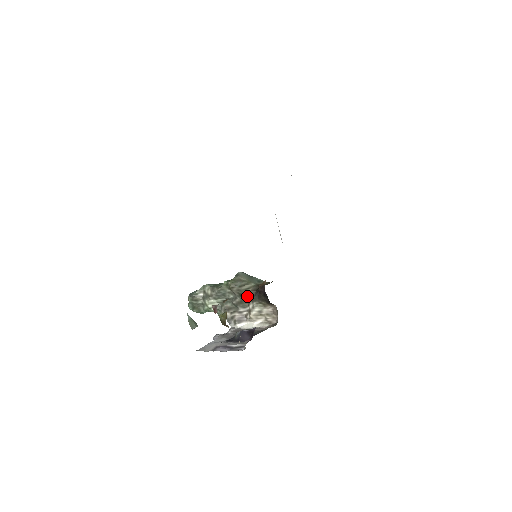
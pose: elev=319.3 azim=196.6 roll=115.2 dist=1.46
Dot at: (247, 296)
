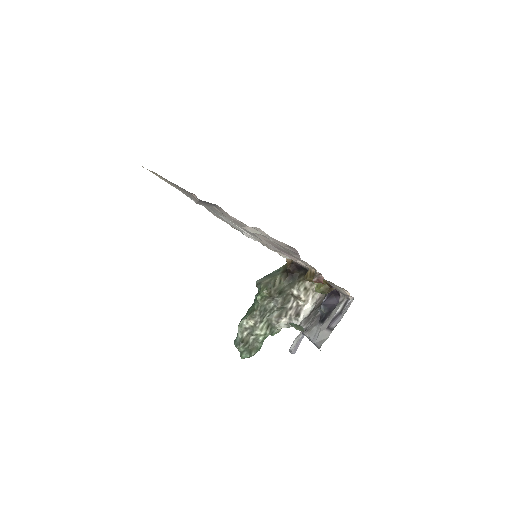
Dot at: (285, 288)
